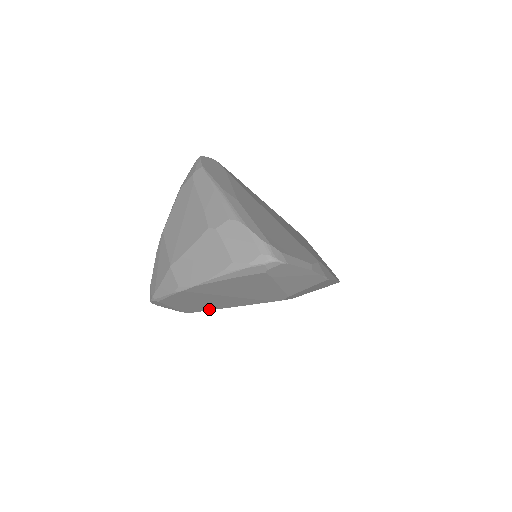
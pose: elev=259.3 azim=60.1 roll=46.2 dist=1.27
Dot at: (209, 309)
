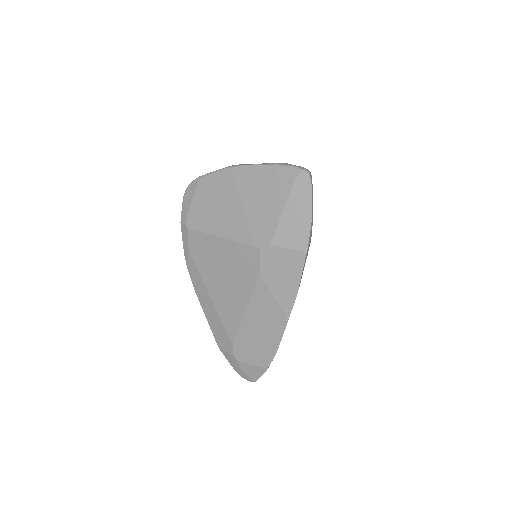
Dot at: (205, 229)
